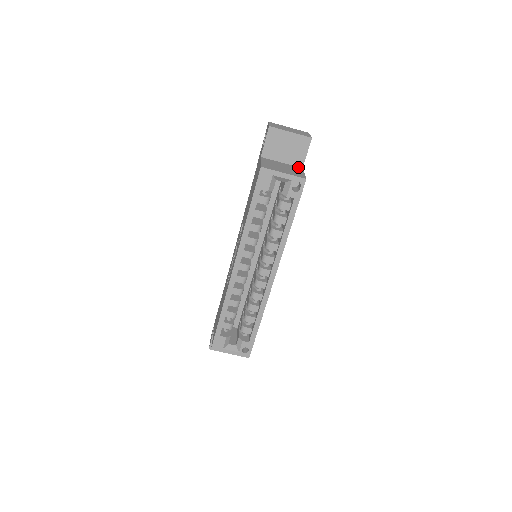
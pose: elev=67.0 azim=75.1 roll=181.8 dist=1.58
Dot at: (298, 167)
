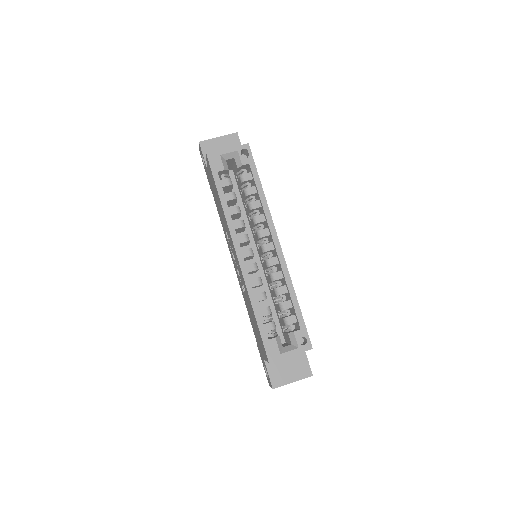
Dot at: occluded
